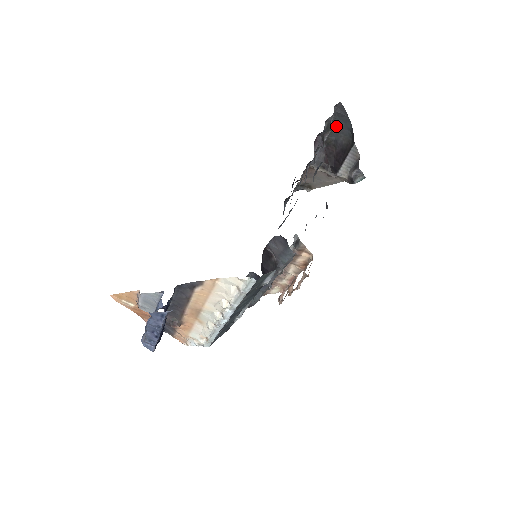
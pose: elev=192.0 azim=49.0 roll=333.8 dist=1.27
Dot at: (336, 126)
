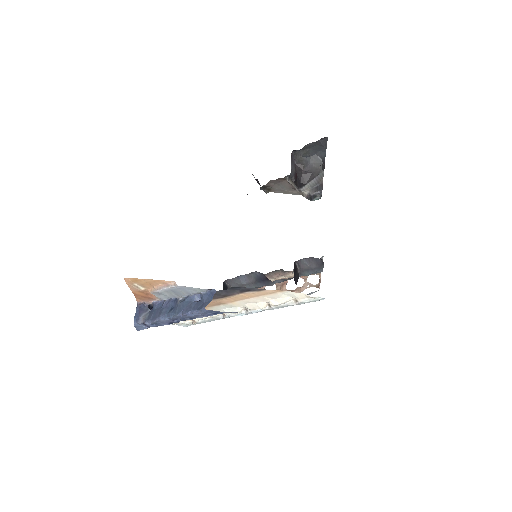
Dot at: (312, 150)
